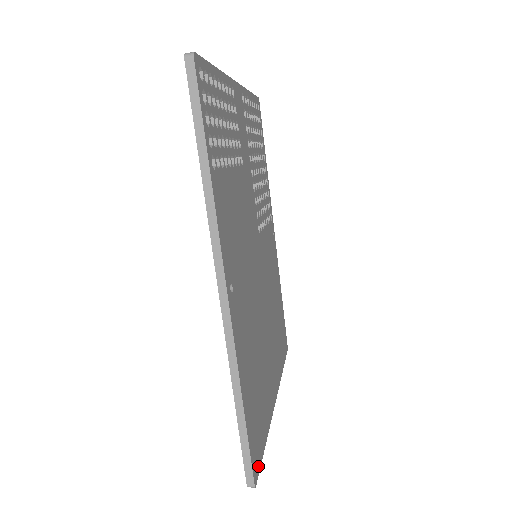
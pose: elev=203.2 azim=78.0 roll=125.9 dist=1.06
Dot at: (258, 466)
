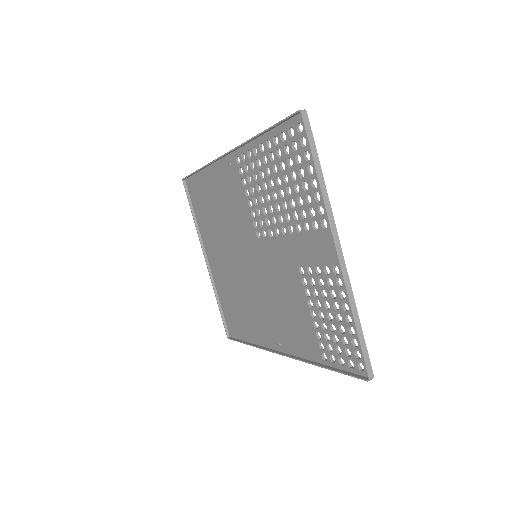
Dot at: occluded
